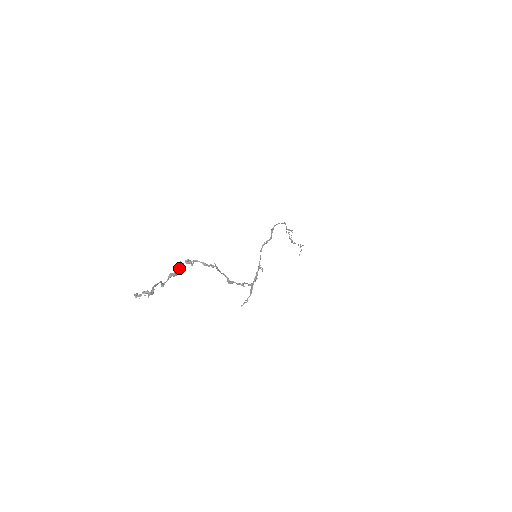
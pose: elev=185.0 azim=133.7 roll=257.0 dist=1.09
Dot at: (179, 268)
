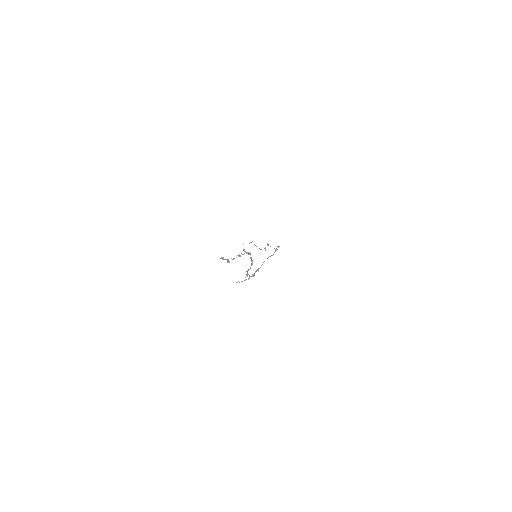
Dot at: occluded
